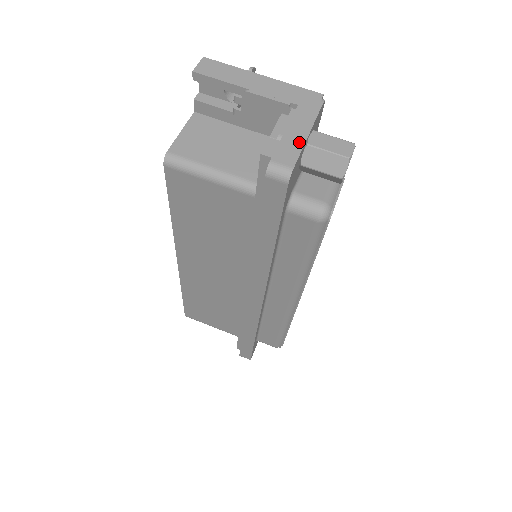
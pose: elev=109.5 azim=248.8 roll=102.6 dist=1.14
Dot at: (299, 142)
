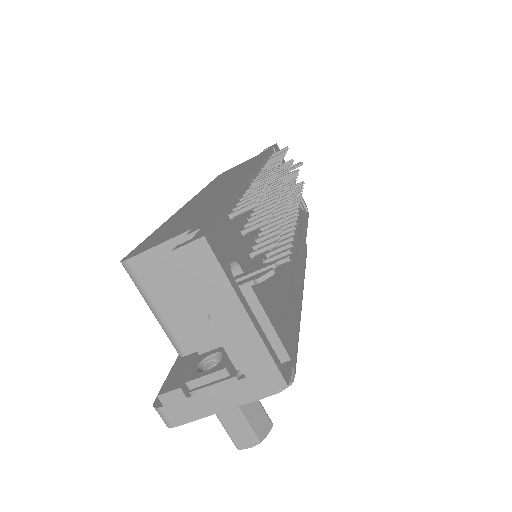
Dot at: (203, 412)
